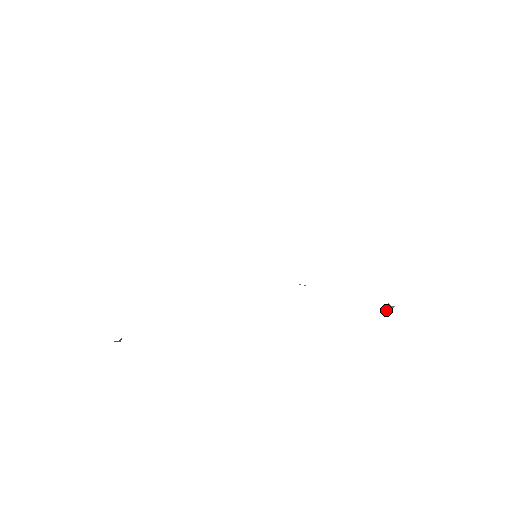
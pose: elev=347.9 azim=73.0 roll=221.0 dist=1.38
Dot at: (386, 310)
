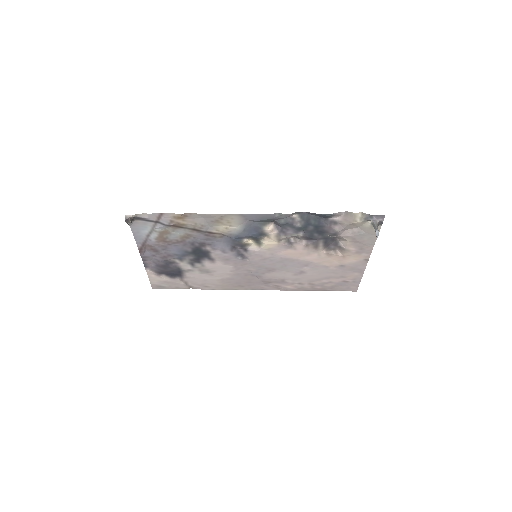
Dot at: (375, 231)
